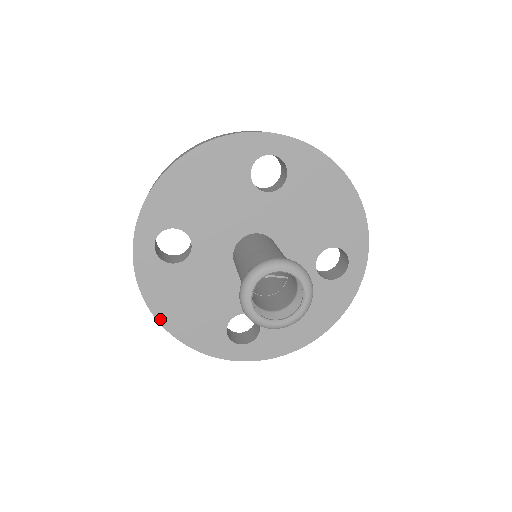
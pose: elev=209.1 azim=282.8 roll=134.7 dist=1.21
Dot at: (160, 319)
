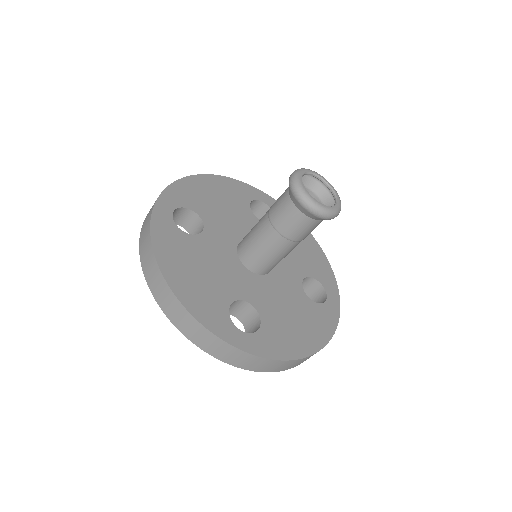
Dot at: (164, 273)
